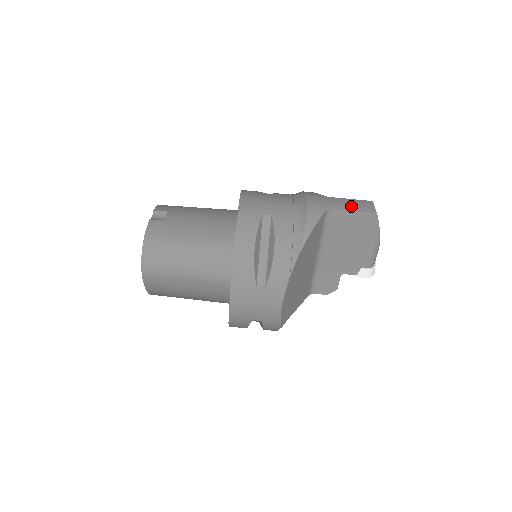
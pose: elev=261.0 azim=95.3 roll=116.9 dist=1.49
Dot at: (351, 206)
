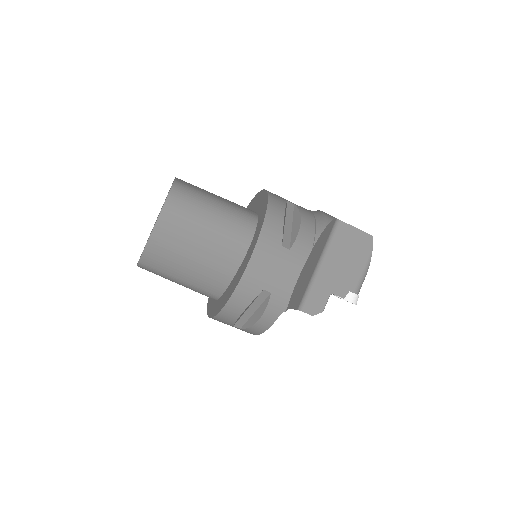
Dot at: occluded
